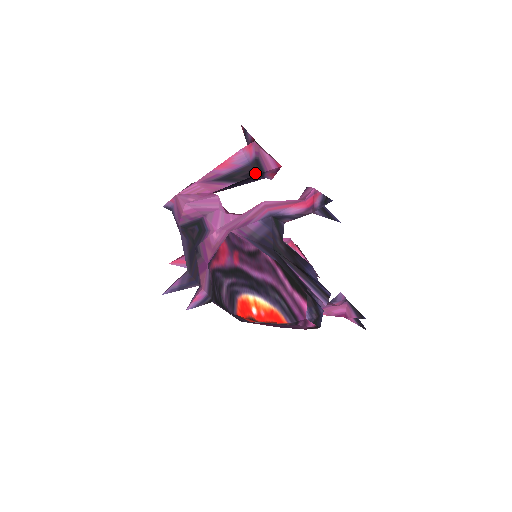
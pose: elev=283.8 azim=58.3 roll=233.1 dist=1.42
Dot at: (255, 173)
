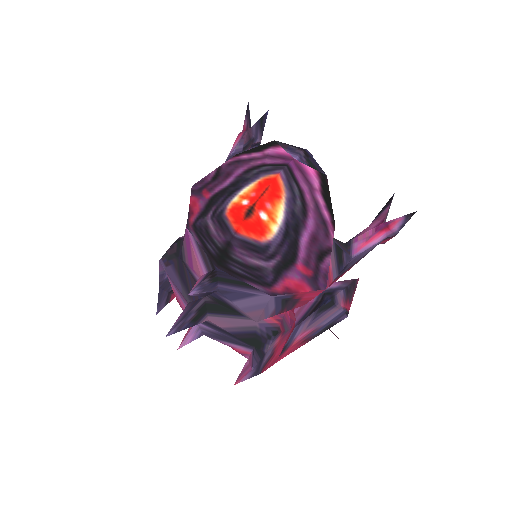
Dot at: occluded
